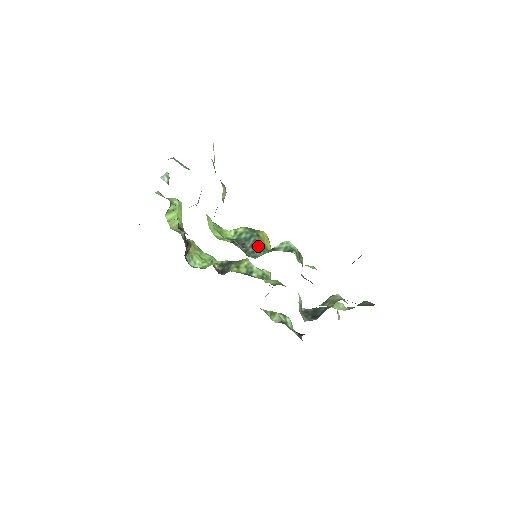
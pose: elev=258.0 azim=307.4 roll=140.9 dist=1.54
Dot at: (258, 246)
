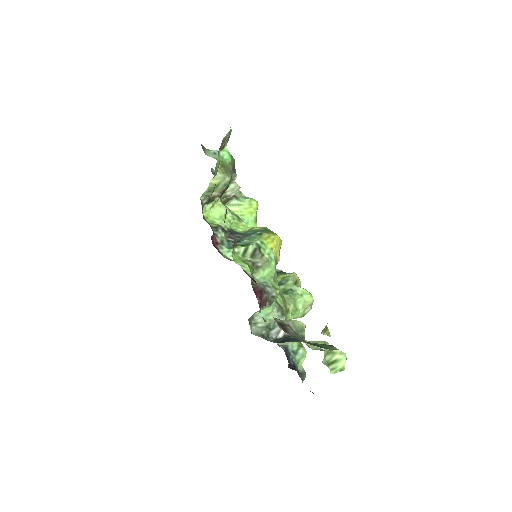
Dot at: occluded
